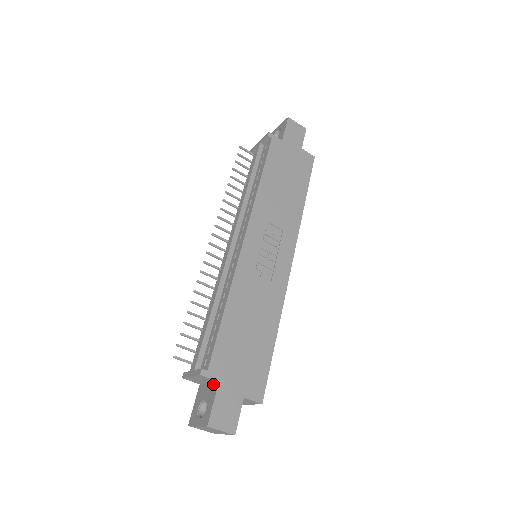
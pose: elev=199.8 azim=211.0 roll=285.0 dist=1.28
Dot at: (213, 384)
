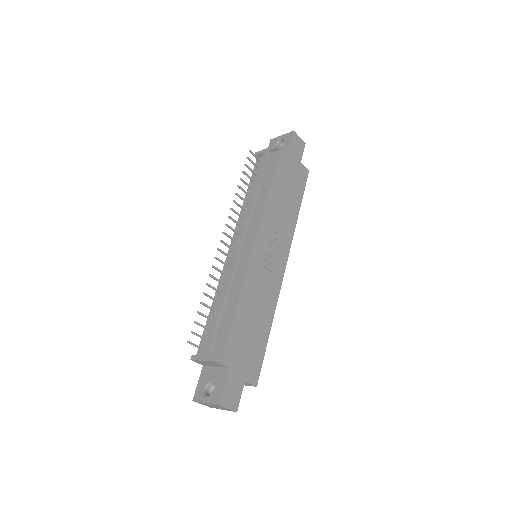
Dot at: (222, 369)
